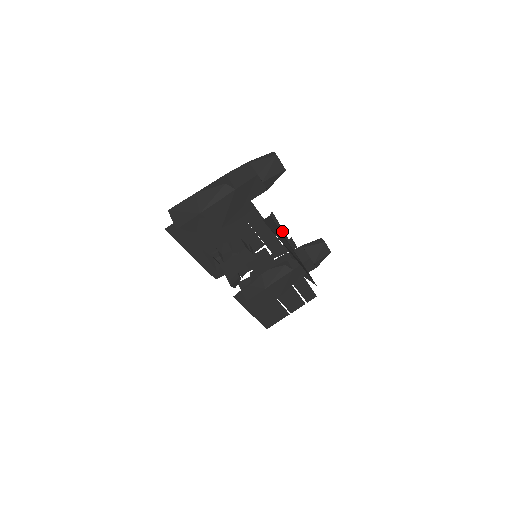
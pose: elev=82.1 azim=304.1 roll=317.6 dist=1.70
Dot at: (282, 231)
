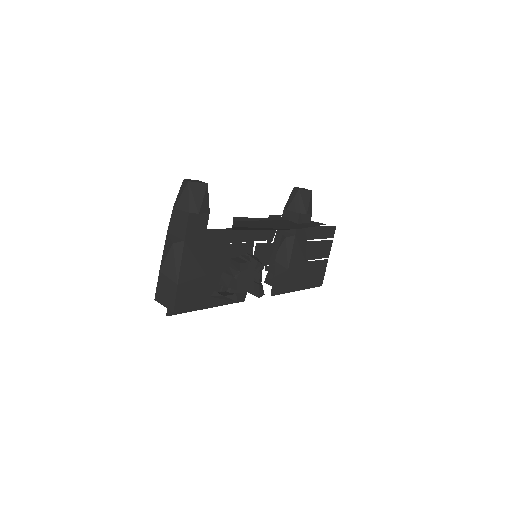
Dot at: (256, 219)
